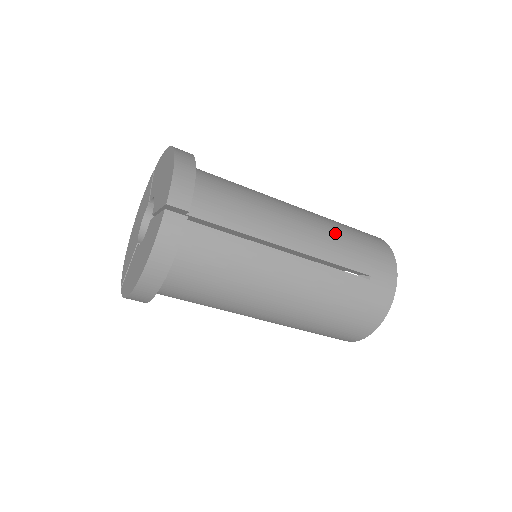
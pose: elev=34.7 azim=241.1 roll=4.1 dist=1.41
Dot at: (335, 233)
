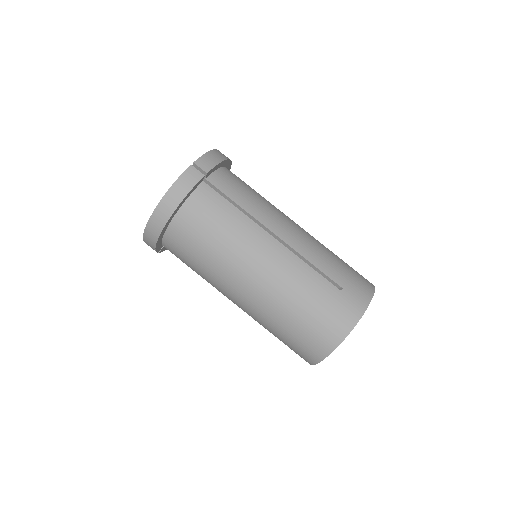
Dot at: (322, 248)
